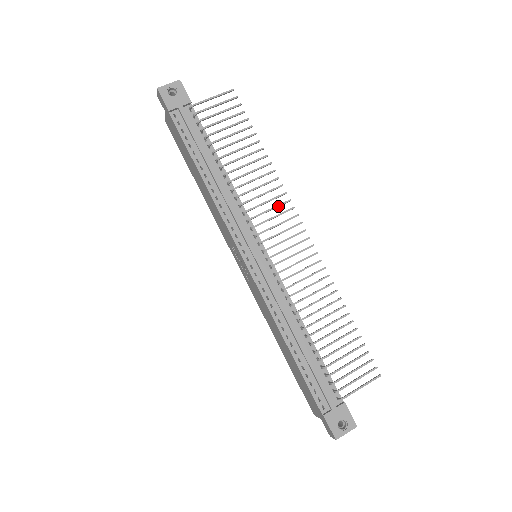
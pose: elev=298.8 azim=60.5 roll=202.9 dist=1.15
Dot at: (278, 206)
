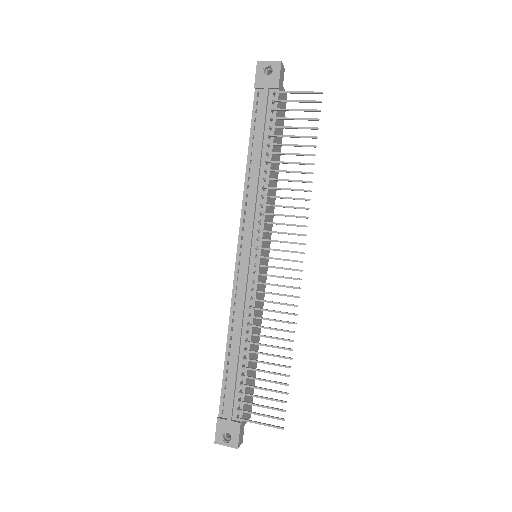
Dot at: (292, 225)
